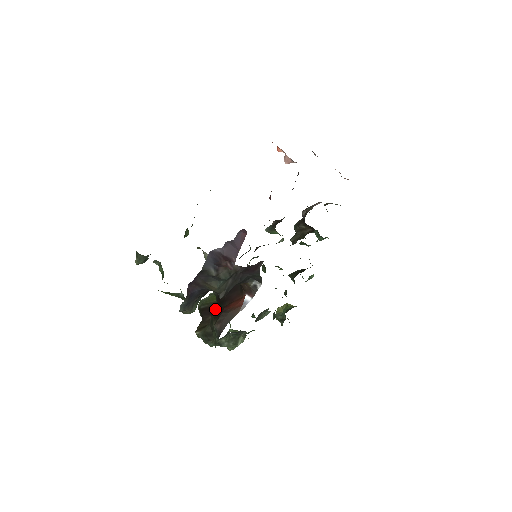
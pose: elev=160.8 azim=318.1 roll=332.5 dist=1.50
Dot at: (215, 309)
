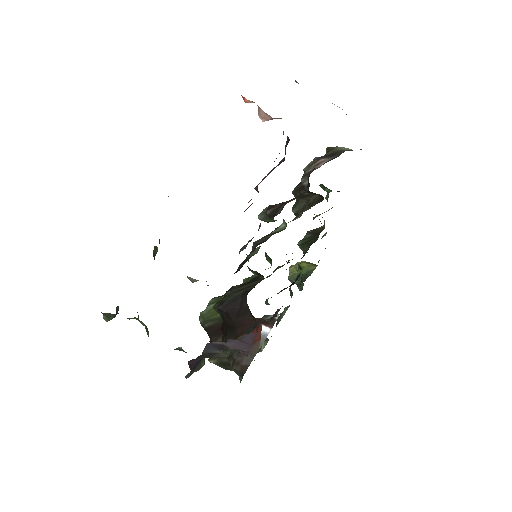
Dot at: (225, 335)
